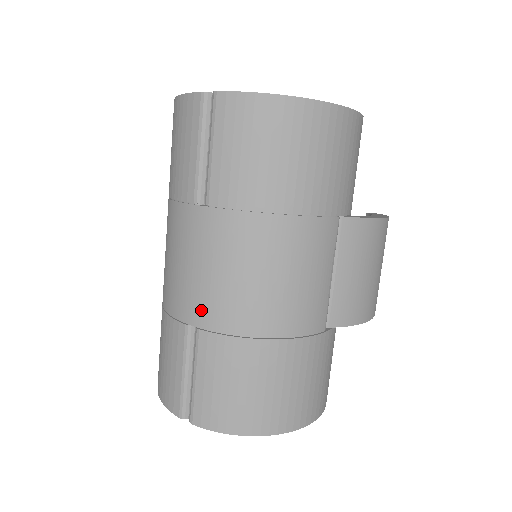
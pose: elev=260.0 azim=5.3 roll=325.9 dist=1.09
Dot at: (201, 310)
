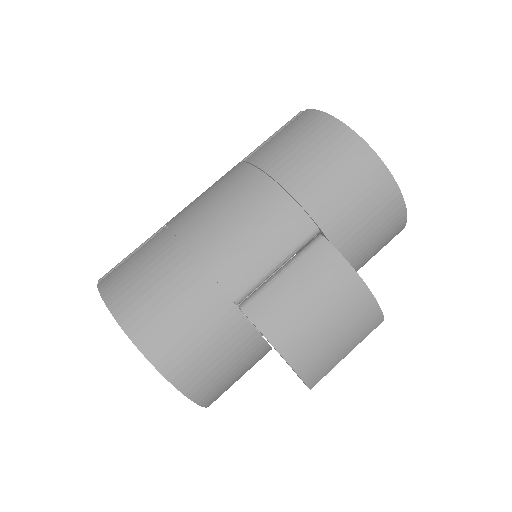
Dot at: (179, 216)
